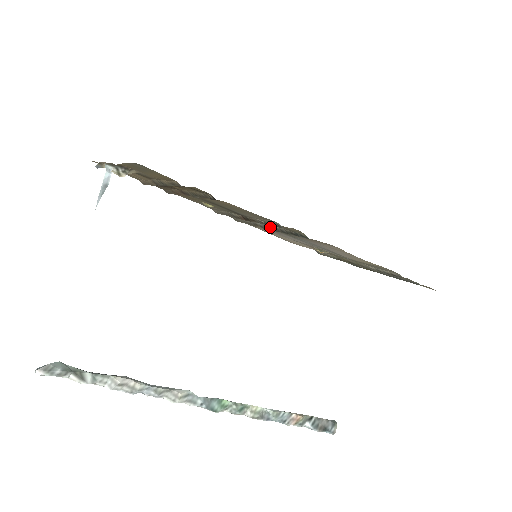
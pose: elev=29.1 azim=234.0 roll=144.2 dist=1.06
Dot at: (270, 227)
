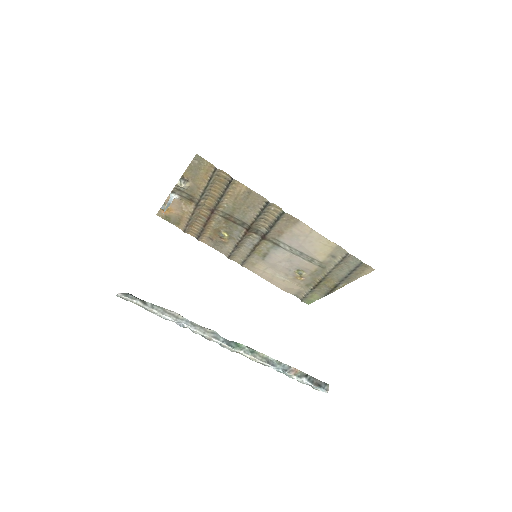
Dot at: (263, 234)
